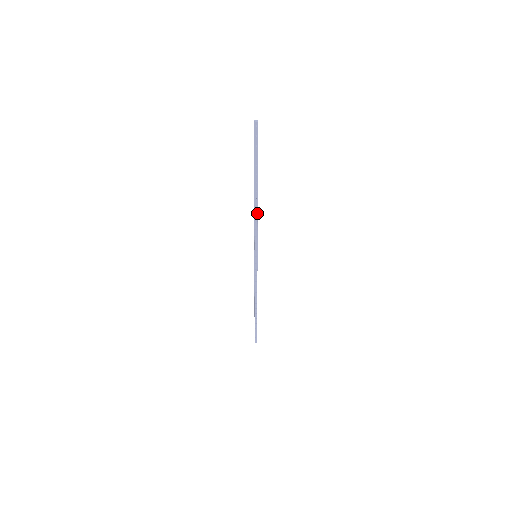
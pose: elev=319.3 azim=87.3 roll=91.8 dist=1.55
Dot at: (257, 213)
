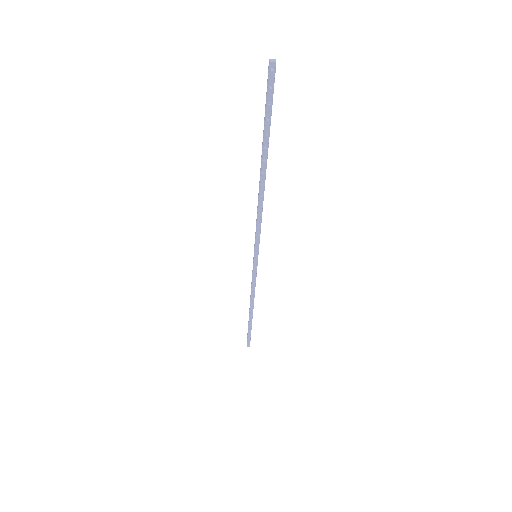
Dot at: (262, 203)
